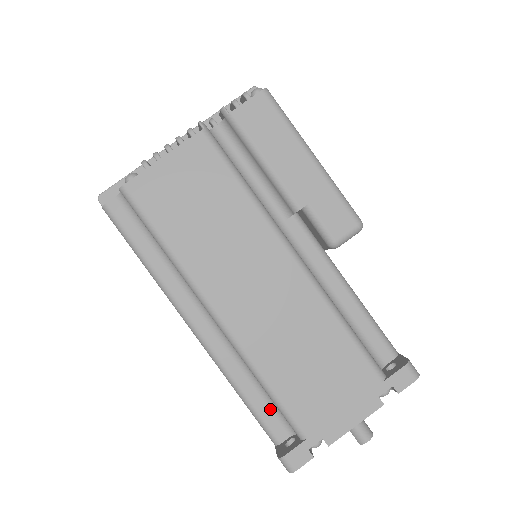
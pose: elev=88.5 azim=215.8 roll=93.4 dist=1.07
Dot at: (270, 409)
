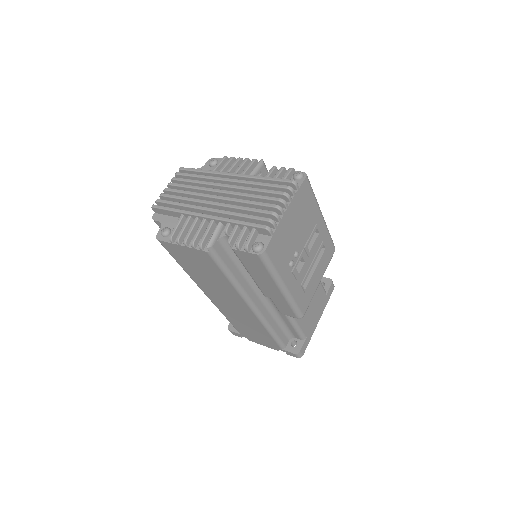
Dot at: occluded
